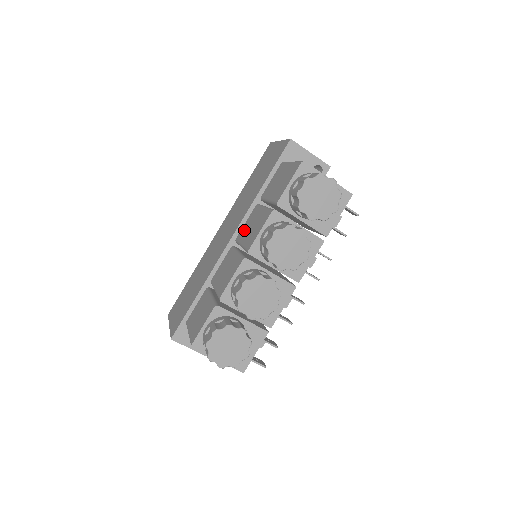
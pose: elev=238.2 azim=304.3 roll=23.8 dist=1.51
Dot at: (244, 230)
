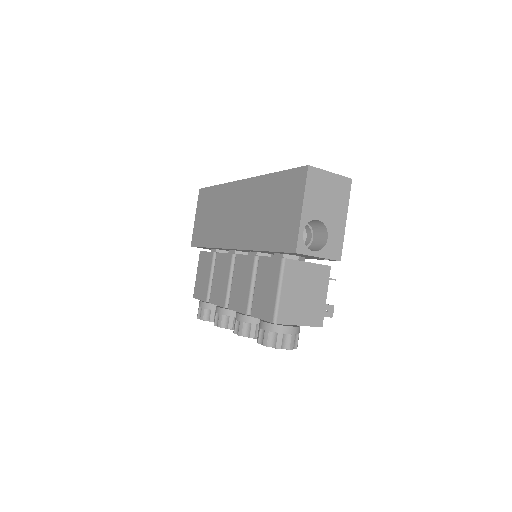
Dot at: (239, 266)
